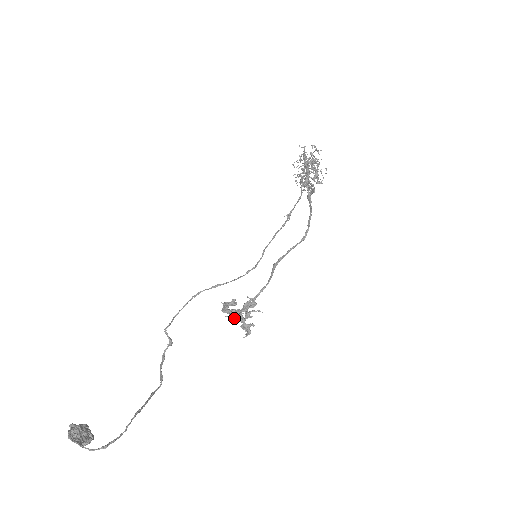
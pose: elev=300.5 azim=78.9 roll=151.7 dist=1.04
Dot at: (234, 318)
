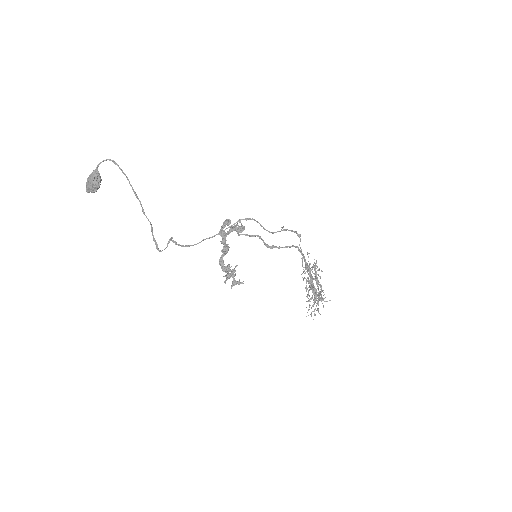
Dot at: (223, 249)
